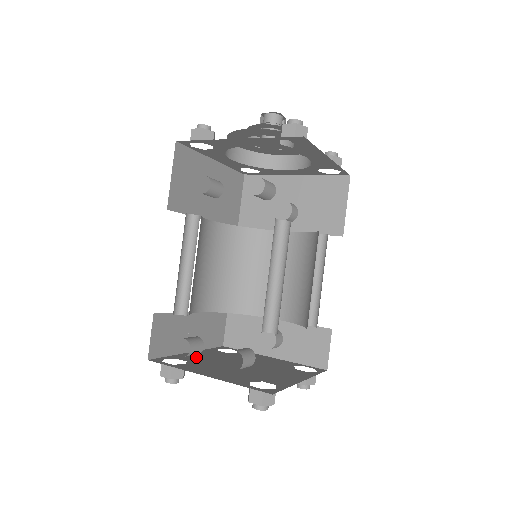
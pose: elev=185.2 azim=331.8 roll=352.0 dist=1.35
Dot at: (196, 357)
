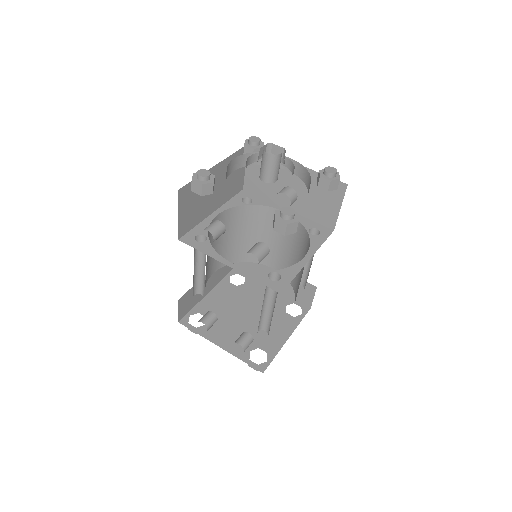
Dot at: (213, 305)
